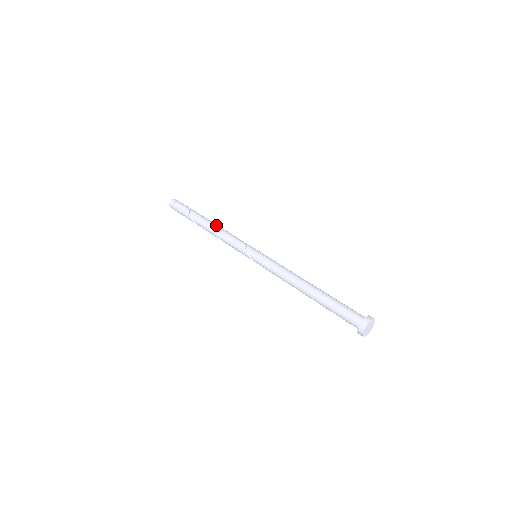
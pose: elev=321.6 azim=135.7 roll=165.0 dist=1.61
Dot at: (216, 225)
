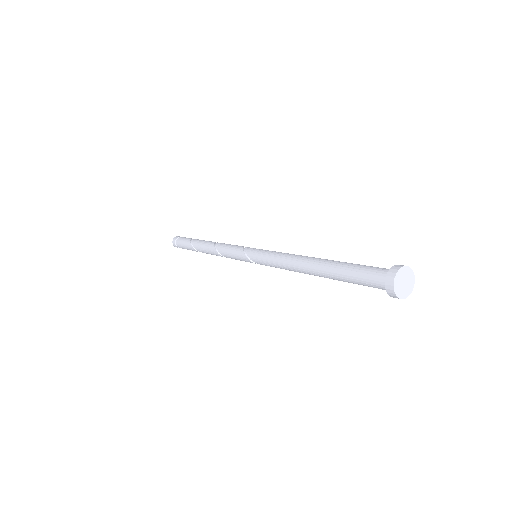
Dot at: occluded
